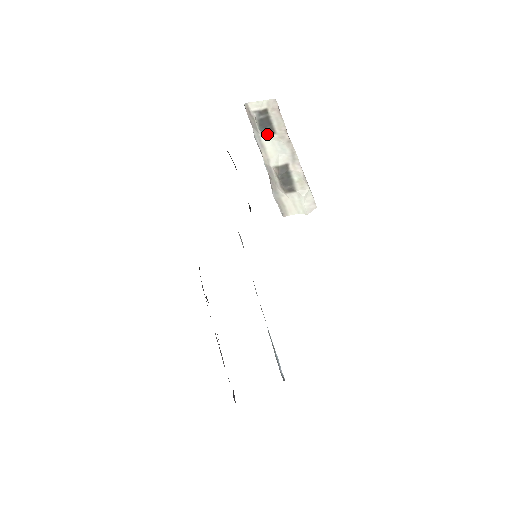
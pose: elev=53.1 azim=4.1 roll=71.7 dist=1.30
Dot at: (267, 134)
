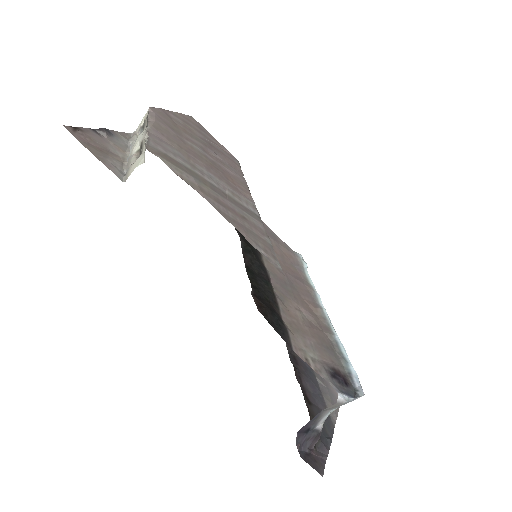
Dot at: occluded
